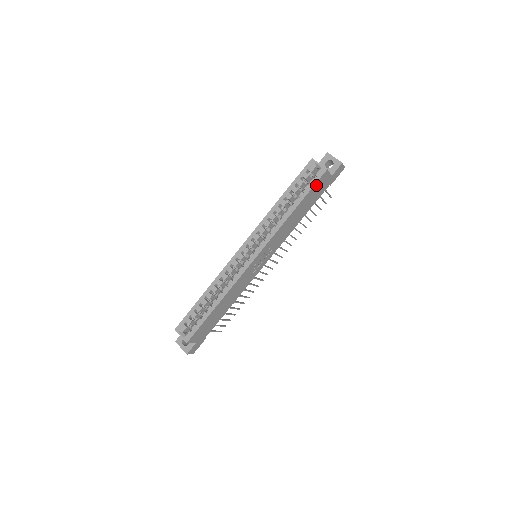
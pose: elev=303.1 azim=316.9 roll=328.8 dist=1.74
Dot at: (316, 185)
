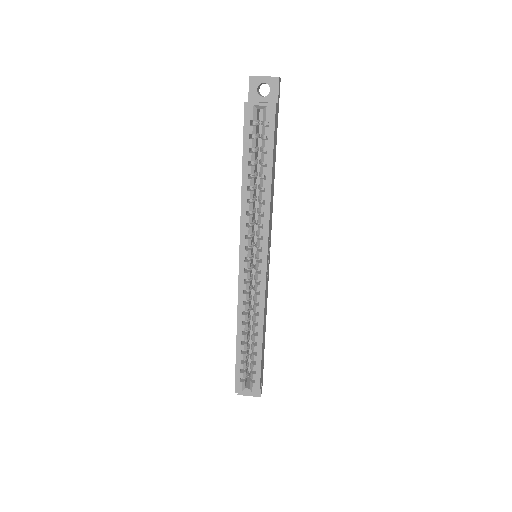
Dot at: (274, 132)
